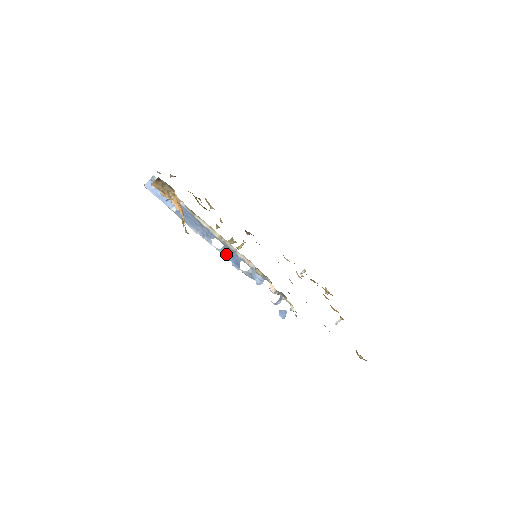
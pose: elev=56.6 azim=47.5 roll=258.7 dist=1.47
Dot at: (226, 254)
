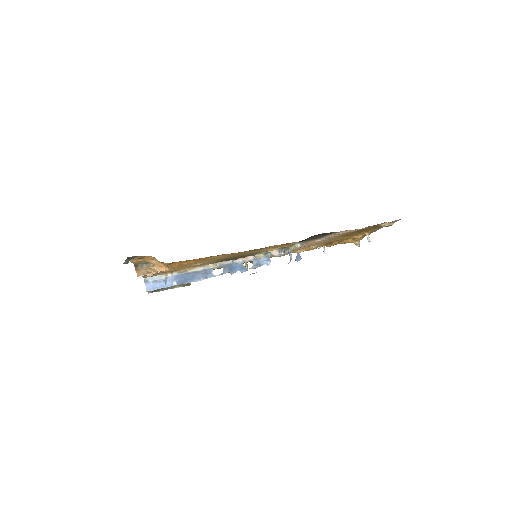
Dot at: (230, 271)
